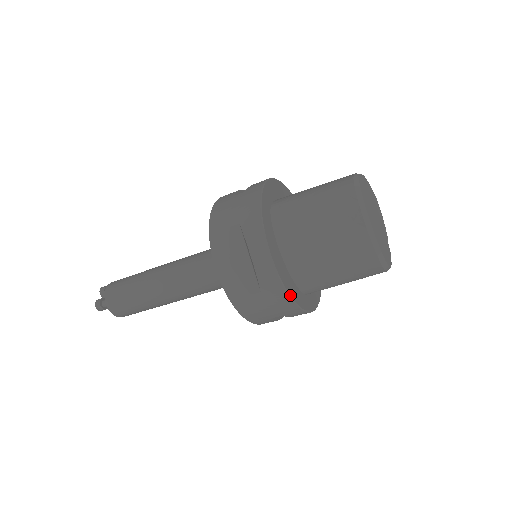
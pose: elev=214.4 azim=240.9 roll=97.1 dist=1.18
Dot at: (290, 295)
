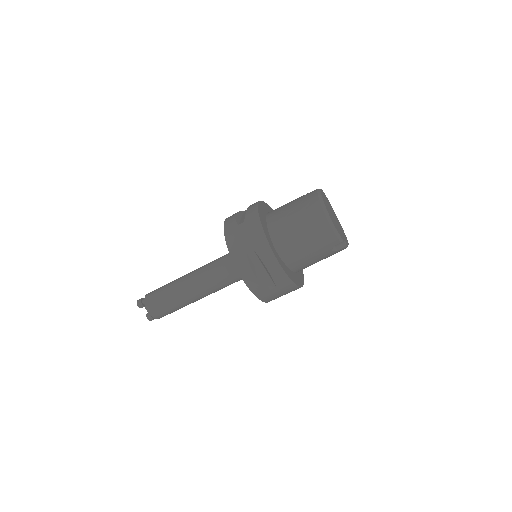
Dot at: (261, 222)
